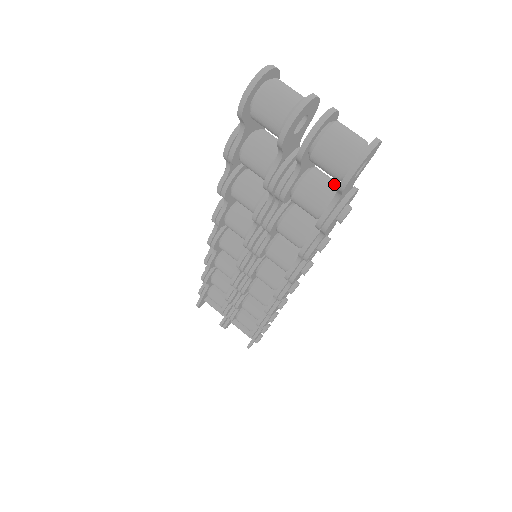
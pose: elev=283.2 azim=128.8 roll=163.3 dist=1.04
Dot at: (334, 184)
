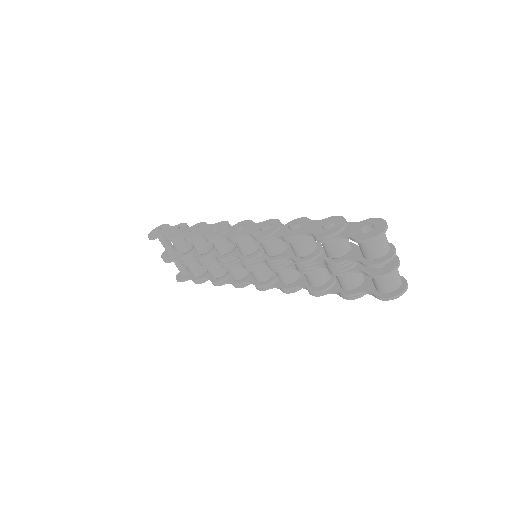
Dot at: (363, 277)
